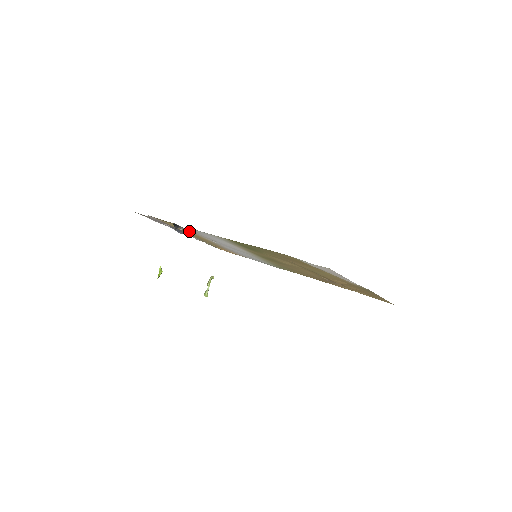
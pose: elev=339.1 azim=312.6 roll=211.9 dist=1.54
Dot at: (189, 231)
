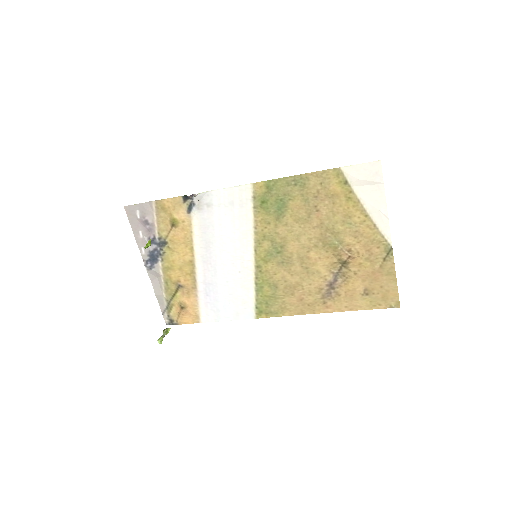
Dot at: (187, 224)
